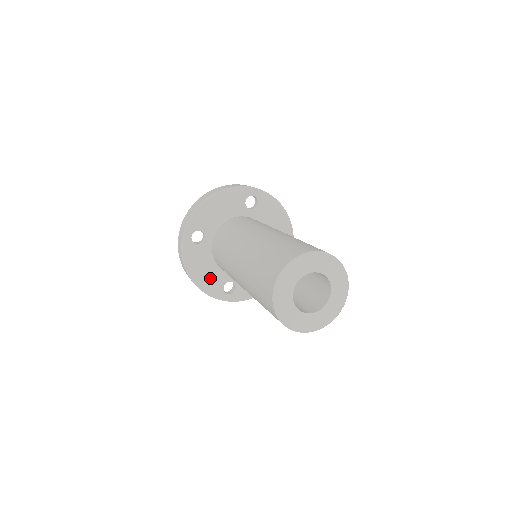
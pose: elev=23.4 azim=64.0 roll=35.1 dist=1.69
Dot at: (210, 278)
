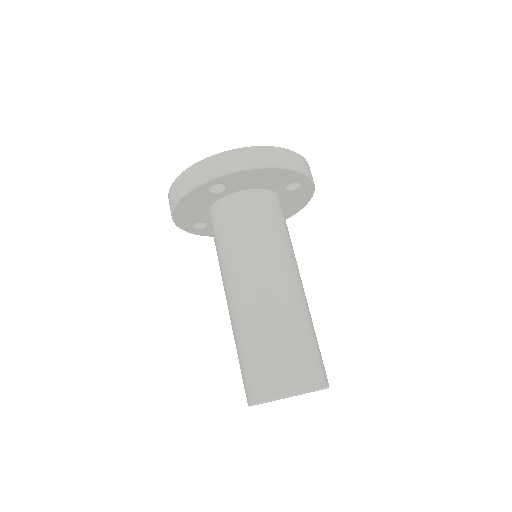
Dot at: (191, 215)
